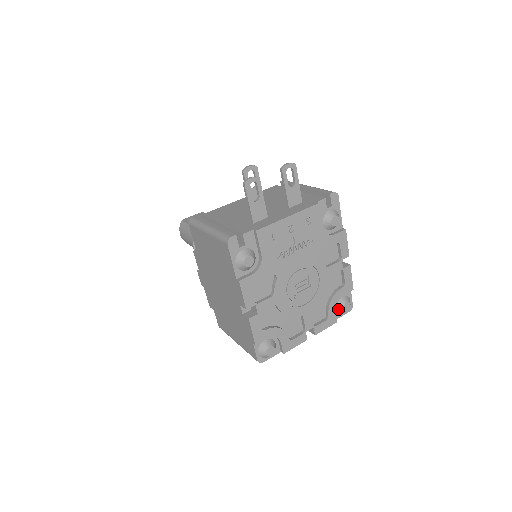
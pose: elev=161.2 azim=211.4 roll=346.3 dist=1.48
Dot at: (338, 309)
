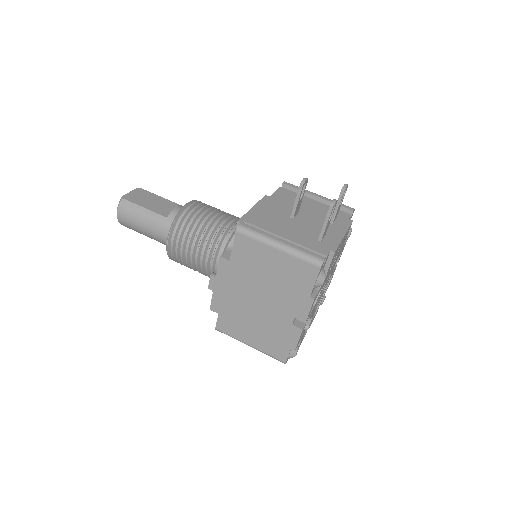
Dot at: occluded
